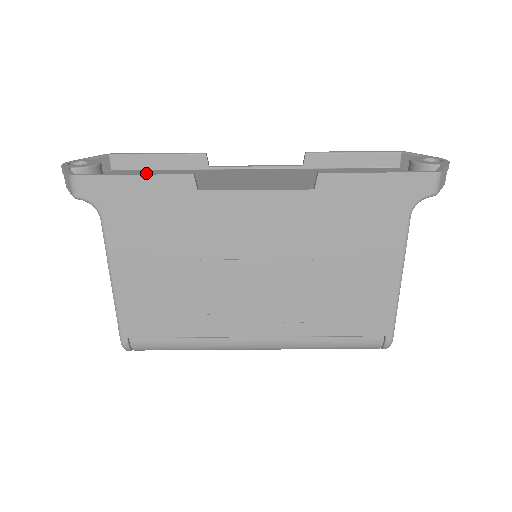
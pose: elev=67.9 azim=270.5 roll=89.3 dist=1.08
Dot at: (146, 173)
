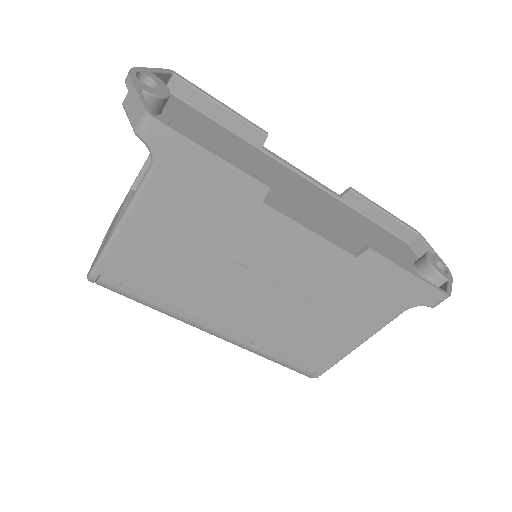
Dot at: (203, 121)
